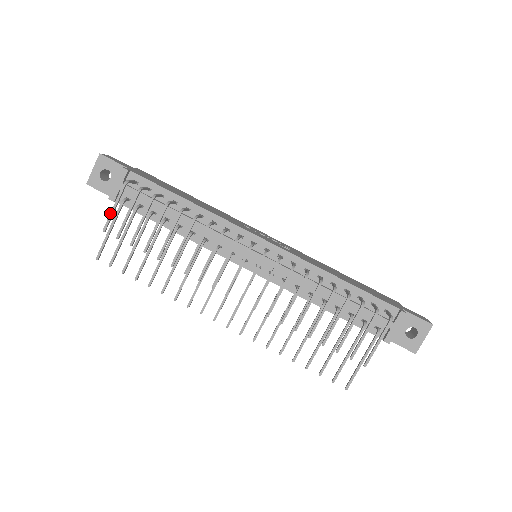
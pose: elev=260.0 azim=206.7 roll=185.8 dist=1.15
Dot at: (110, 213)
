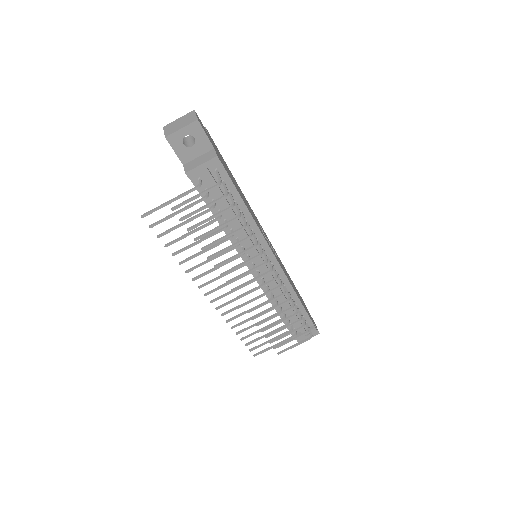
Dot at: (189, 200)
